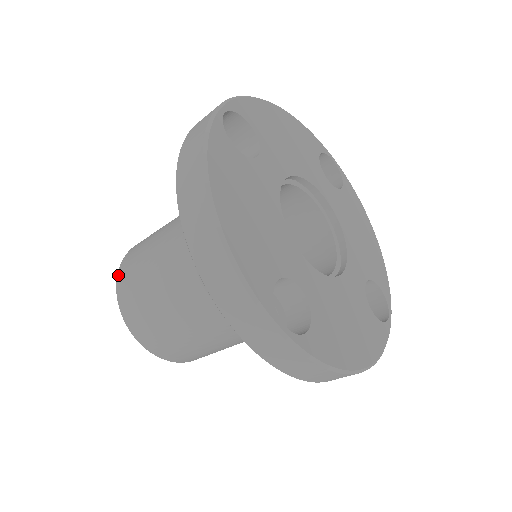
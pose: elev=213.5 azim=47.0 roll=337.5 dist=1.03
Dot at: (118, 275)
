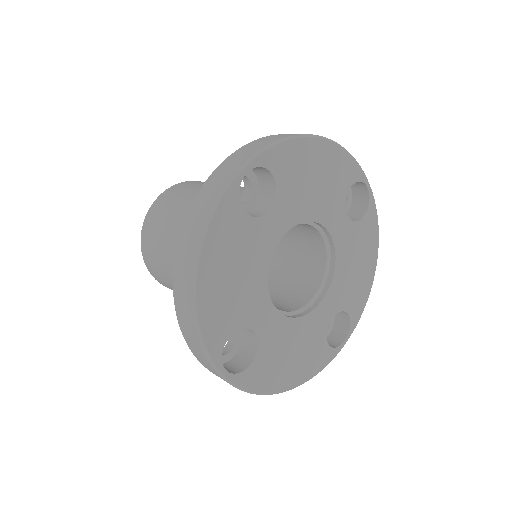
Dot at: (146, 216)
